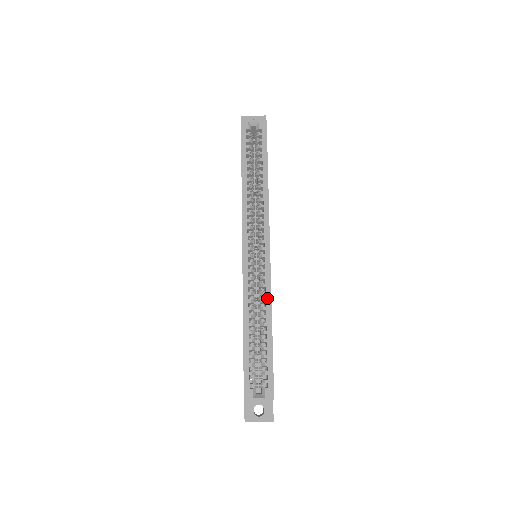
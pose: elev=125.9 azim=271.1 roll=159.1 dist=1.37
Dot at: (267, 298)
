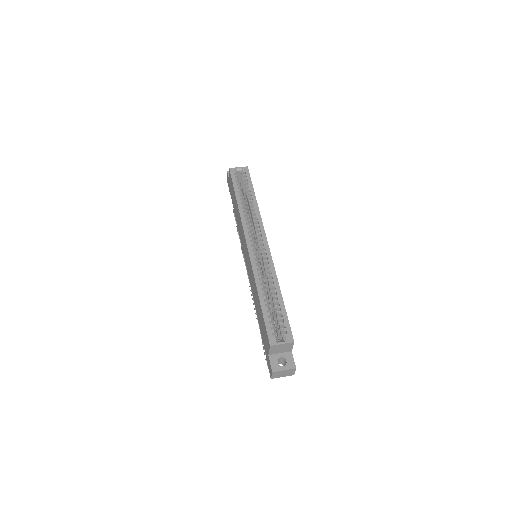
Dot at: (273, 273)
